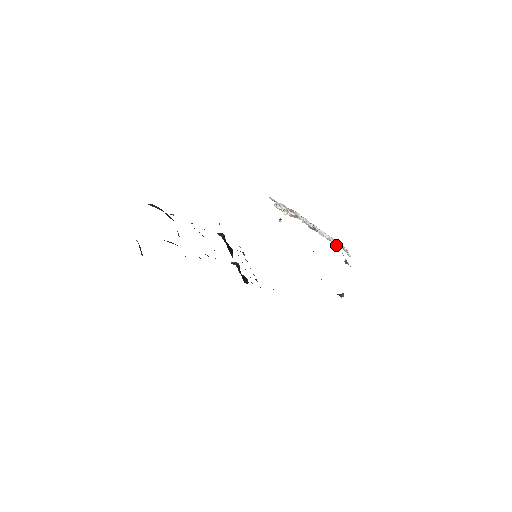
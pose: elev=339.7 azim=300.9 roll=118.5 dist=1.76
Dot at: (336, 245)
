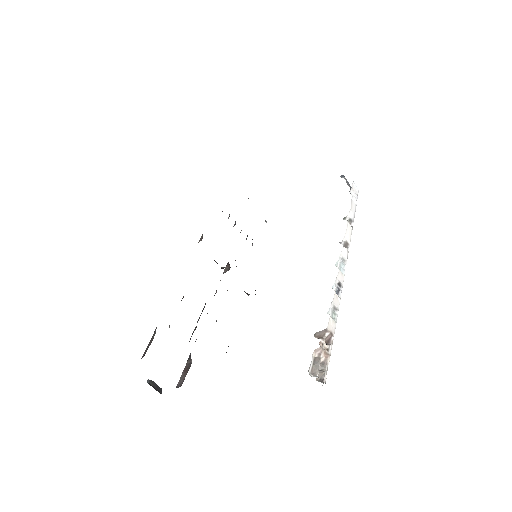
Dot at: (349, 222)
